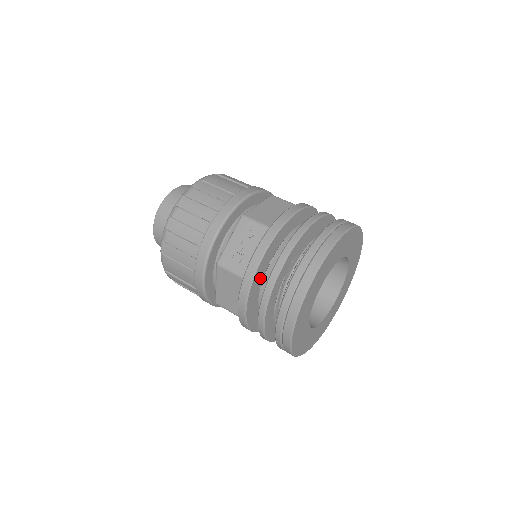
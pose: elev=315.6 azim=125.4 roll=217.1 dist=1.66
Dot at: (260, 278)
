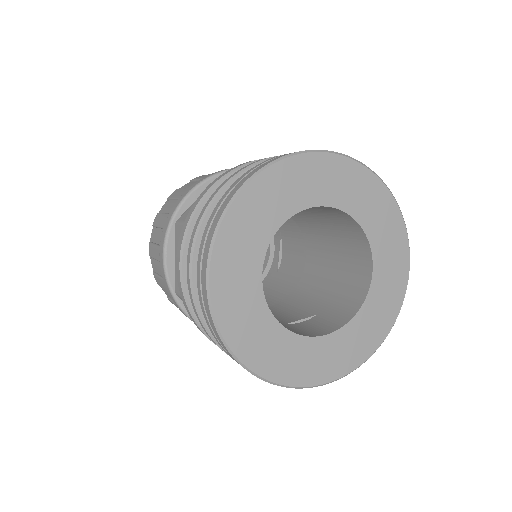
Dot at: occluded
